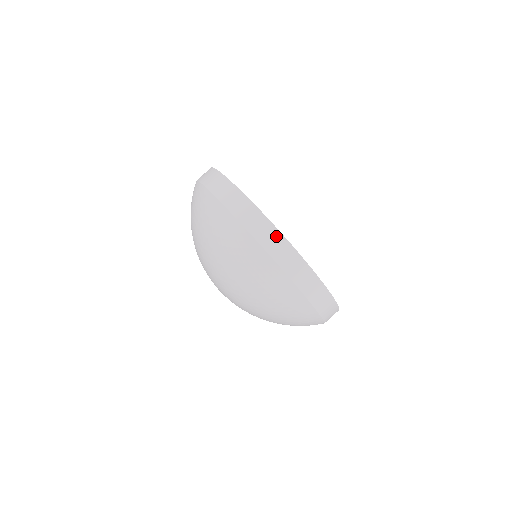
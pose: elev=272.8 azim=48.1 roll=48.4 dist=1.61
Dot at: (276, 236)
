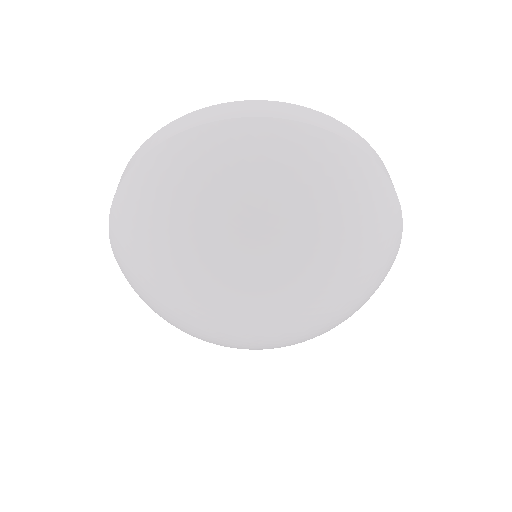
Dot at: occluded
